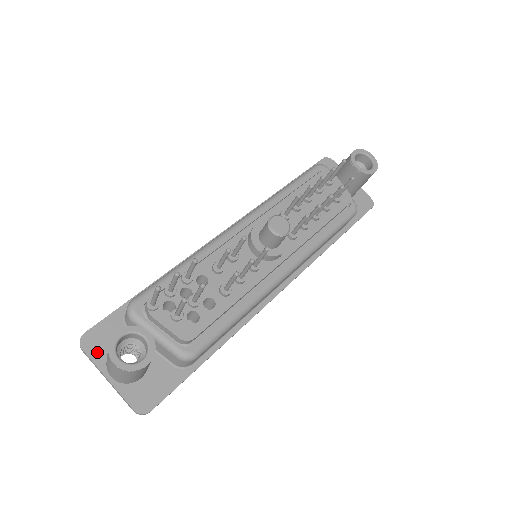
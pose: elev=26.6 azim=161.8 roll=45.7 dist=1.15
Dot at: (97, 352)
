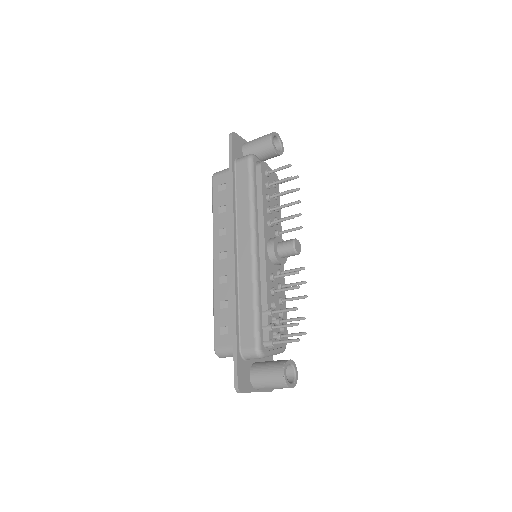
Dot at: (247, 386)
